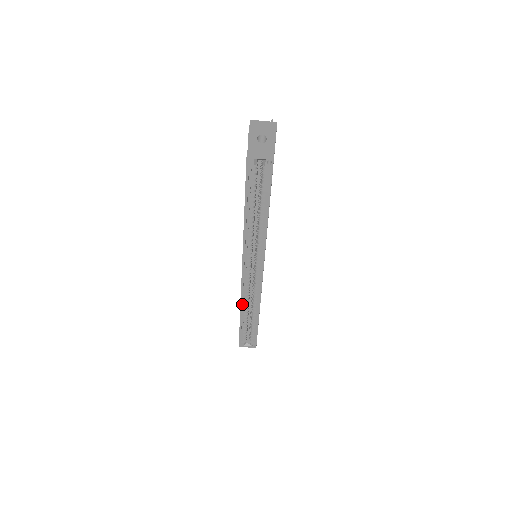
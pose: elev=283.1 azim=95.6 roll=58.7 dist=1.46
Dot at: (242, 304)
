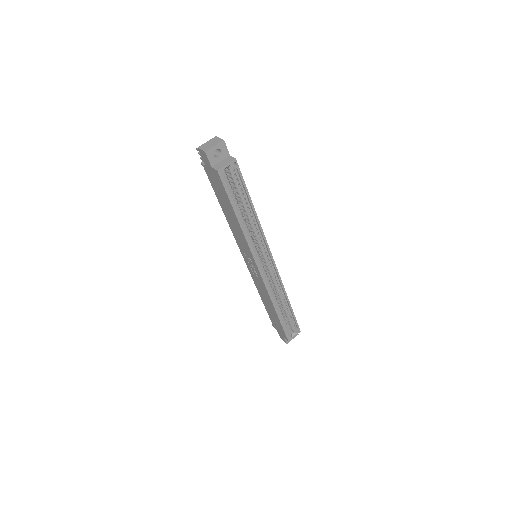
Dot at: (273, 301)
